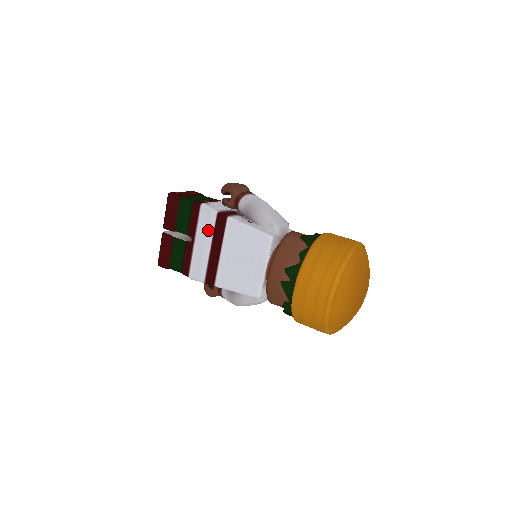
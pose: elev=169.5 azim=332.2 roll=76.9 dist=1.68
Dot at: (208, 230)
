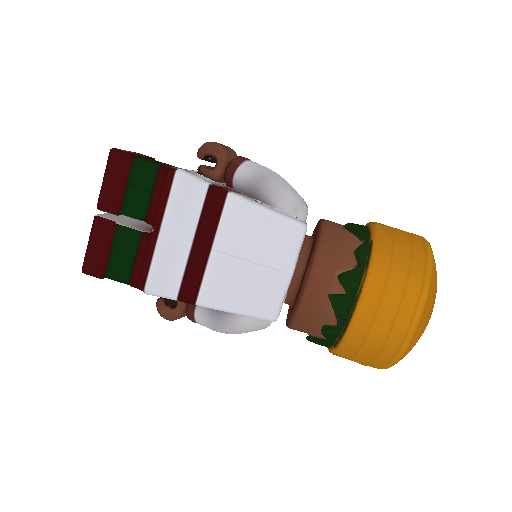
Dot at: (189, 213)
